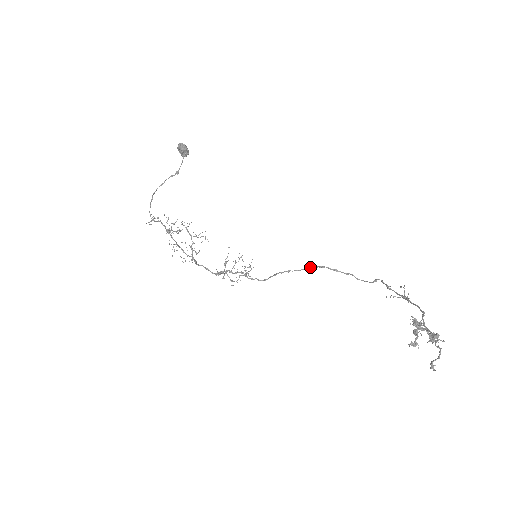
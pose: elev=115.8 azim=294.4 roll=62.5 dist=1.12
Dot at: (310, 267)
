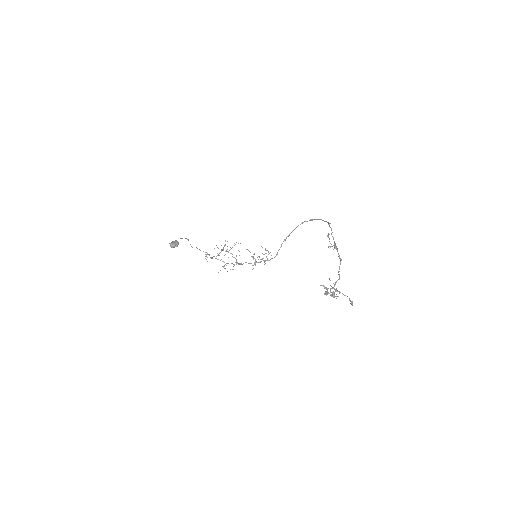
Dot at: occluded
